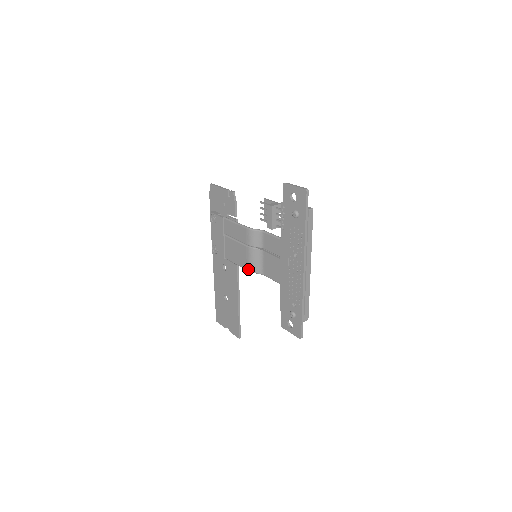
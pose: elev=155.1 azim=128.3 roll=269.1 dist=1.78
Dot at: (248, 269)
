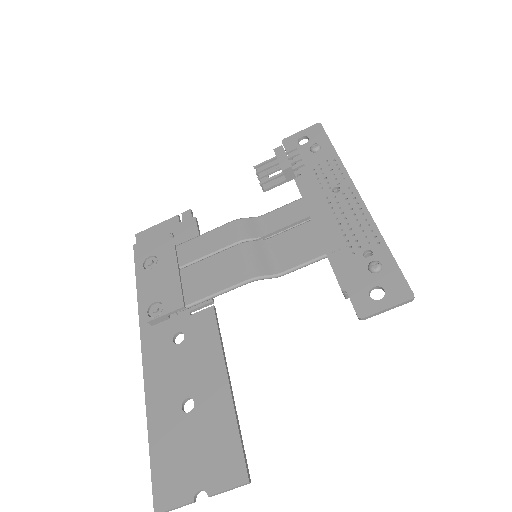
Dot at: (248, 276)
